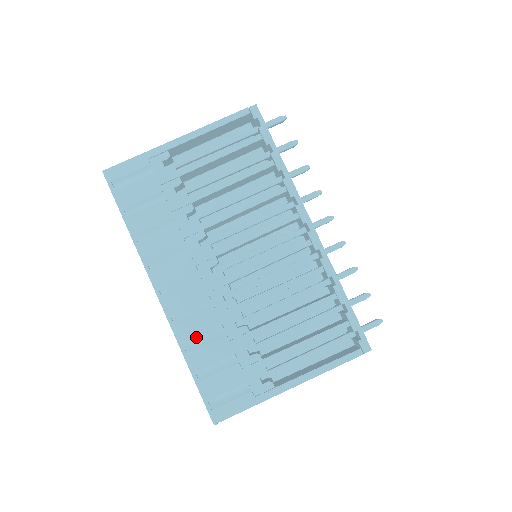
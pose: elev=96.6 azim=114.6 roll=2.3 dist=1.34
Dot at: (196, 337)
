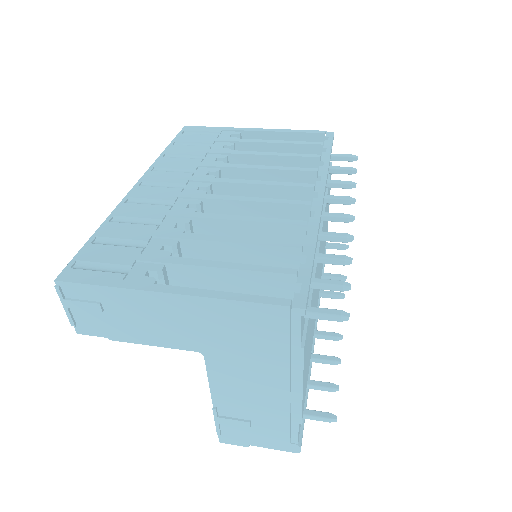
Dot at: (131, 216)
